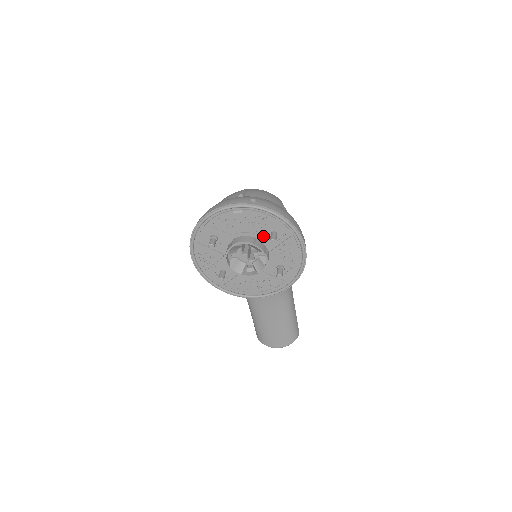
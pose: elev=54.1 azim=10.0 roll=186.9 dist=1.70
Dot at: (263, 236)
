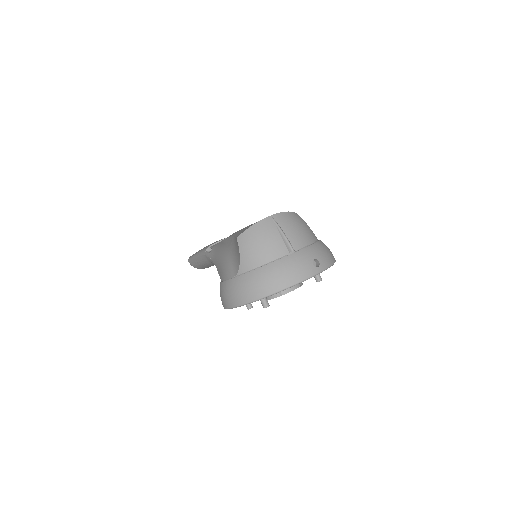
Dot at: occluded
